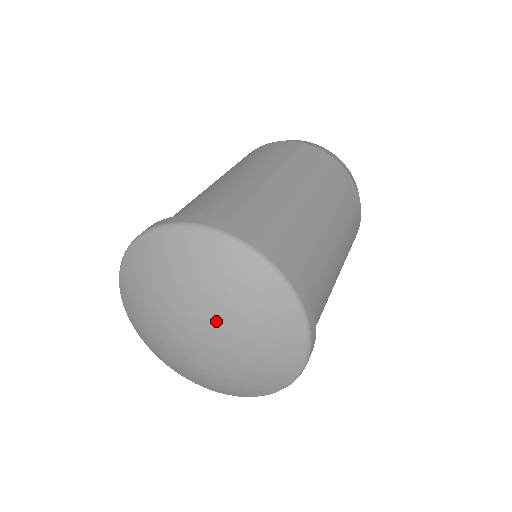
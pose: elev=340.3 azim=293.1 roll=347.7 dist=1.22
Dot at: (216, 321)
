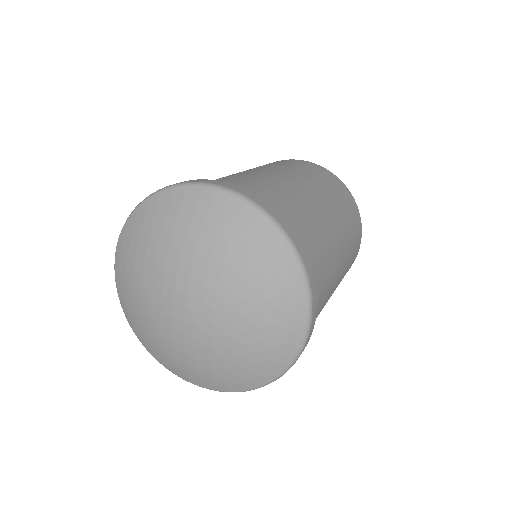
Dot at: (219, 289)
